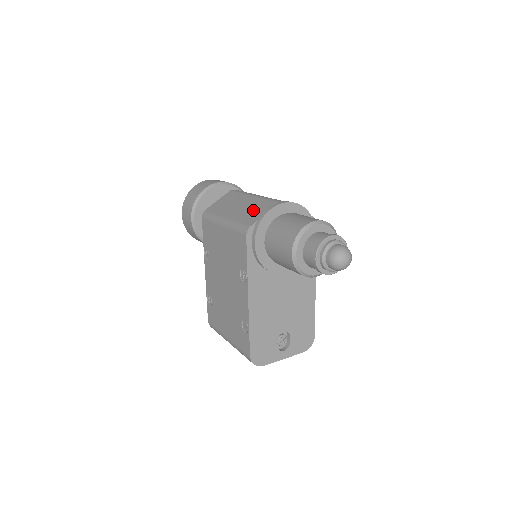
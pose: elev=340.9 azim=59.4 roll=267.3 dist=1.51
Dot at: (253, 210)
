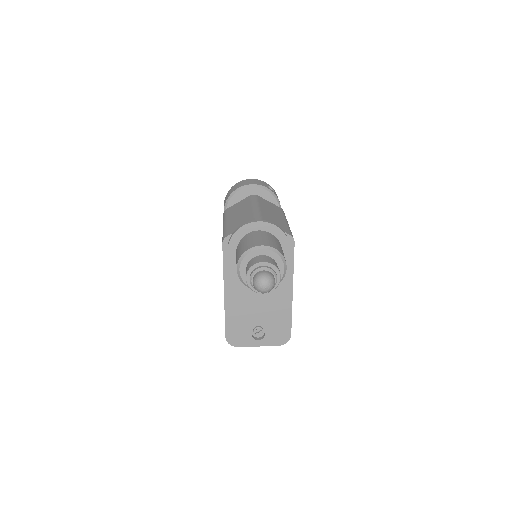
Dot at: (240, 221)
